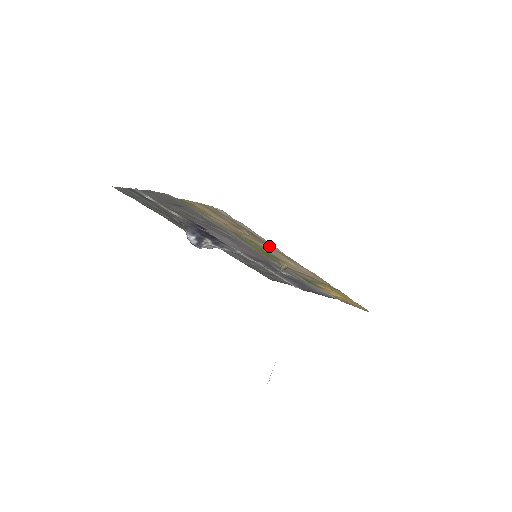
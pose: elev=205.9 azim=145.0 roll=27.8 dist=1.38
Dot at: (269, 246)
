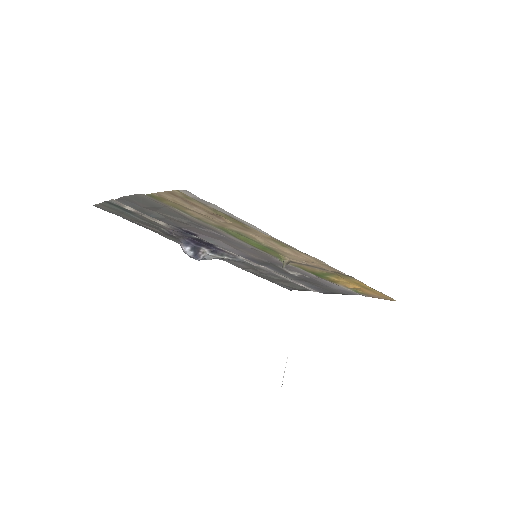
Dot at: (257, 233)
